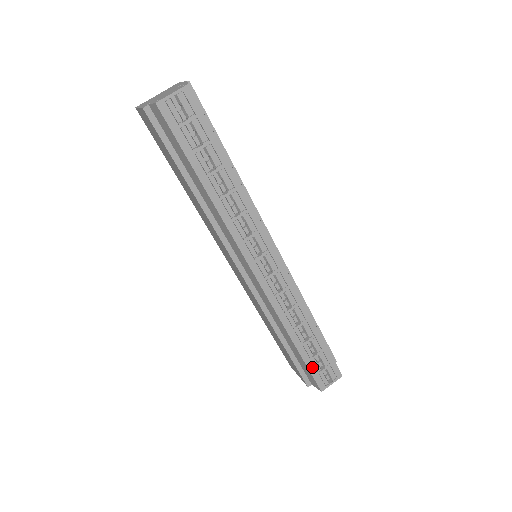
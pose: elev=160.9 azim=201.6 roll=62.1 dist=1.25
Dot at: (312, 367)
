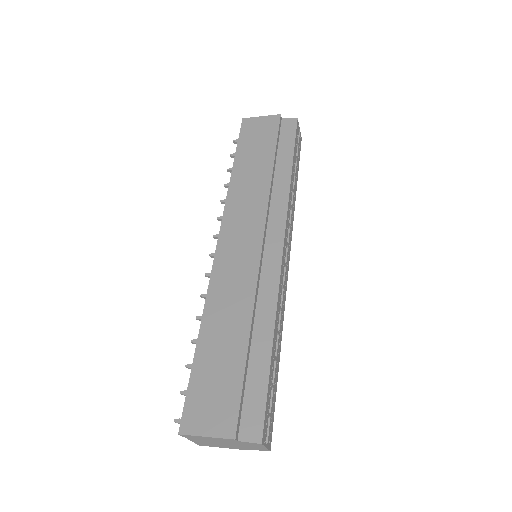
Dot at: (268, 394)
